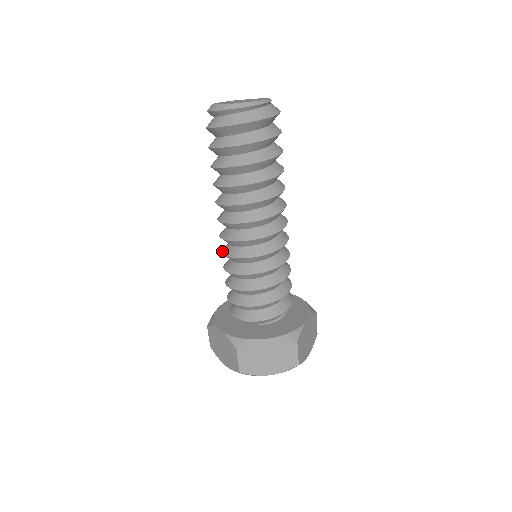
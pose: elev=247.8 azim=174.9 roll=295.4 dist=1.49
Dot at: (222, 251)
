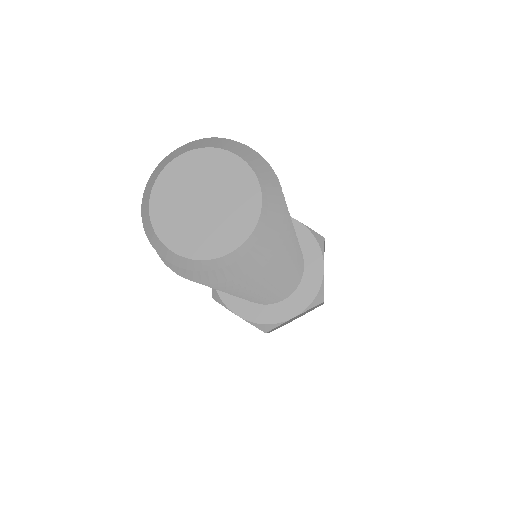
Dot at: occluded
